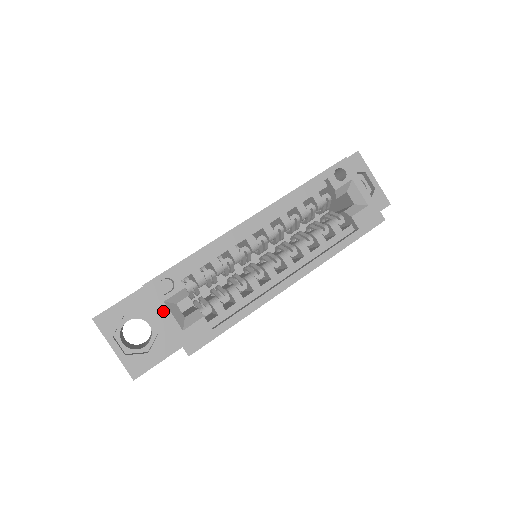
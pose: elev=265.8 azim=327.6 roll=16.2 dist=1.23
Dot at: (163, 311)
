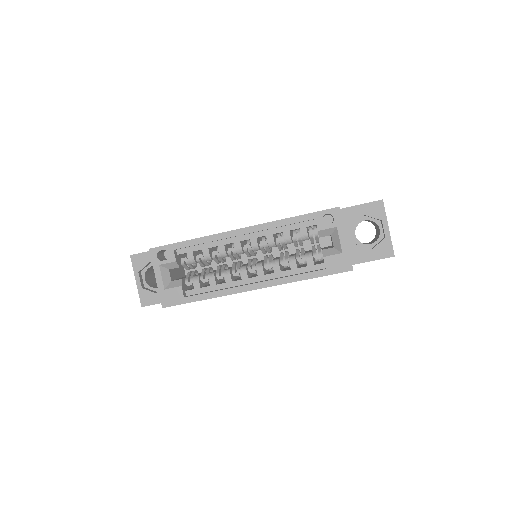
Dot at: (156, 271)
